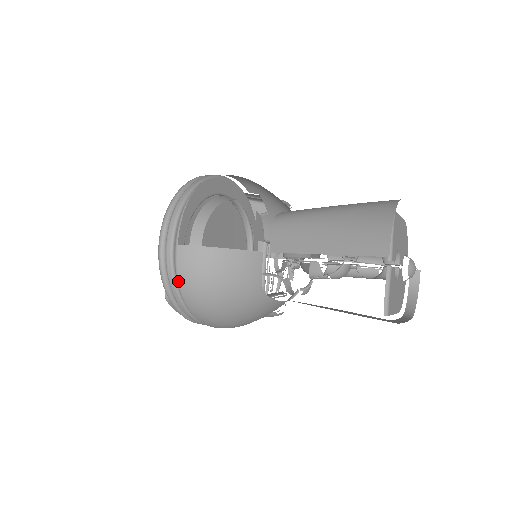
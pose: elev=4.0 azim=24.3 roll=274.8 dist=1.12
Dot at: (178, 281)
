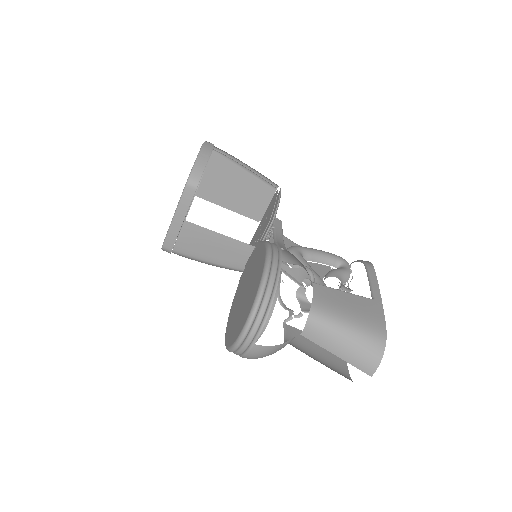
Dot at: (245, 355)
